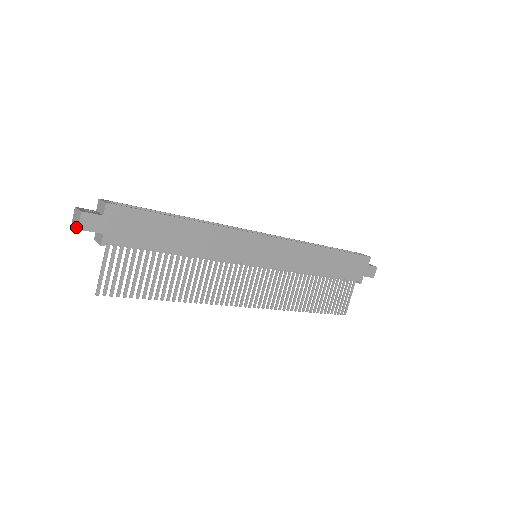
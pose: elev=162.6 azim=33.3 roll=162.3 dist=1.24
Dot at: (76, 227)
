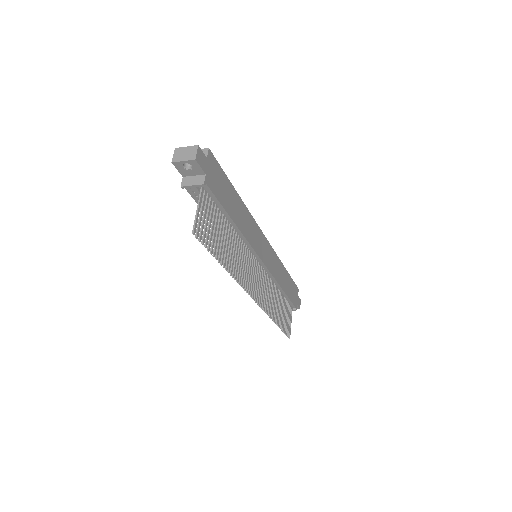
Dot at: (190, 159)
